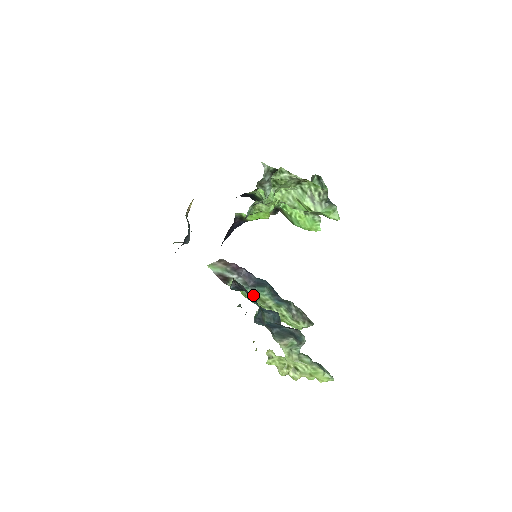
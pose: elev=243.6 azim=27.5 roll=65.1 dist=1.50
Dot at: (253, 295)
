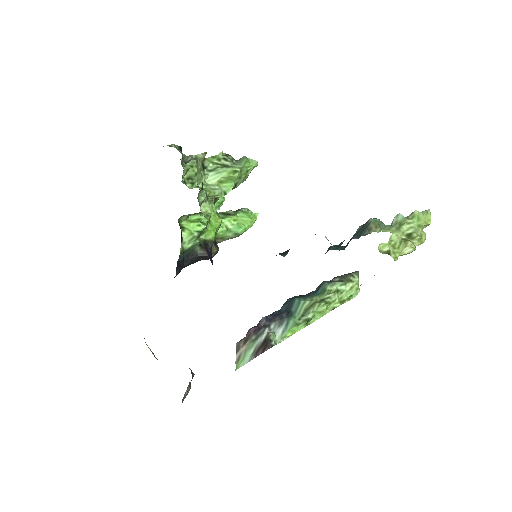
Dot at: (299, 317)
